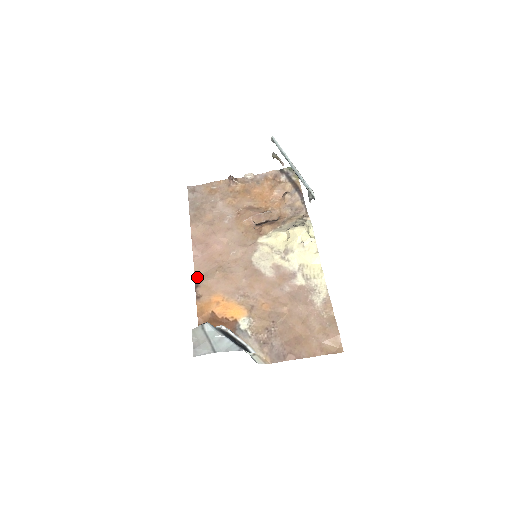
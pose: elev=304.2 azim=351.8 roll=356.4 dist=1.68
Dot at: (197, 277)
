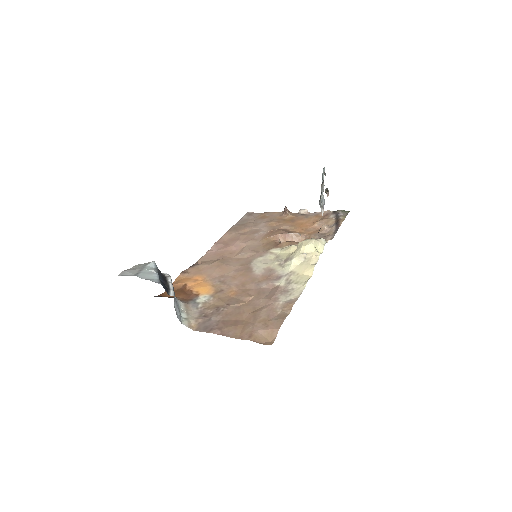
Dot at: (198, 262)
